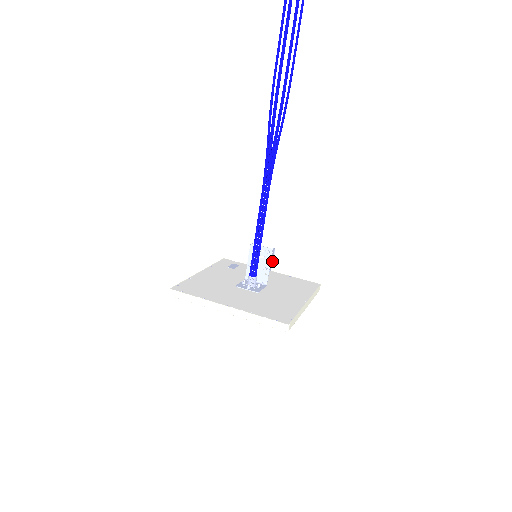
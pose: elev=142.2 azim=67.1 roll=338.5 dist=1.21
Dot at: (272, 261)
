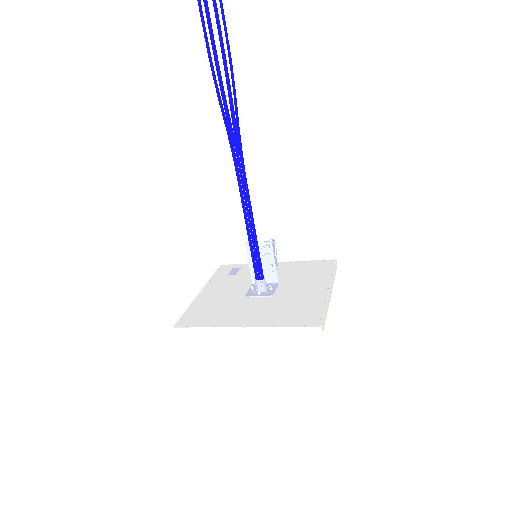
Dot at: (275, 253)
